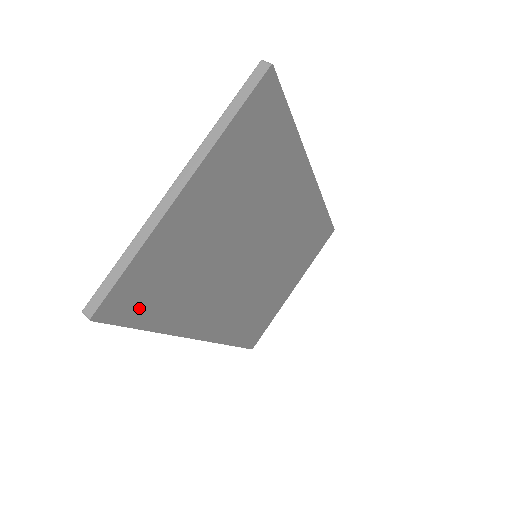
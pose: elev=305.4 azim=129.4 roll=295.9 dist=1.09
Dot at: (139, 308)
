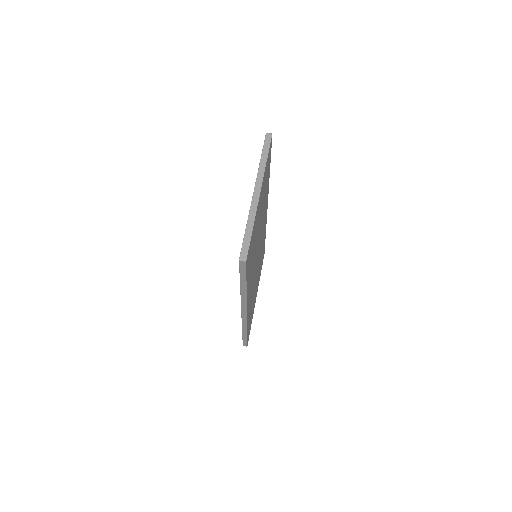
Dot at: (248, 265)
